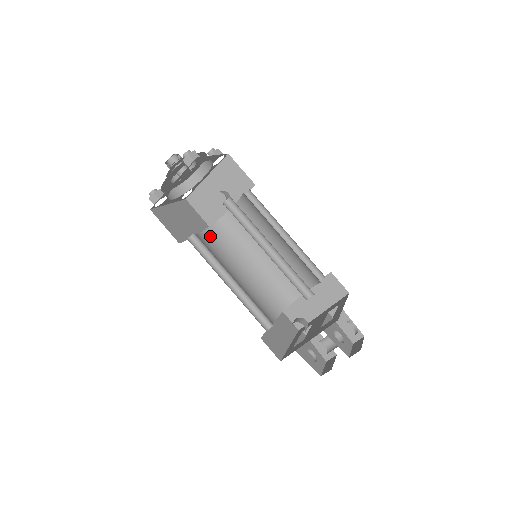
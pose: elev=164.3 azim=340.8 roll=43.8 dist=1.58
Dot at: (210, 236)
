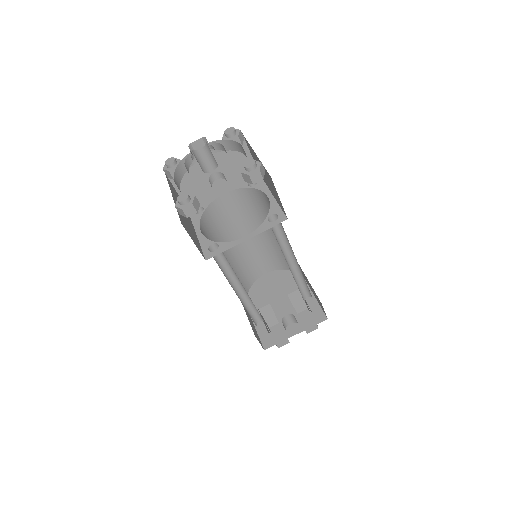
Dot at: (204, 229)
